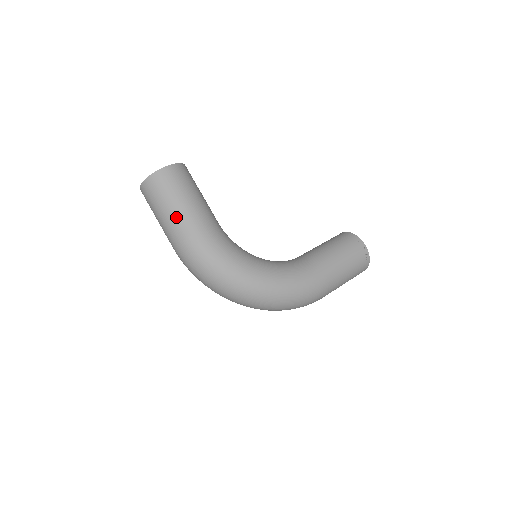
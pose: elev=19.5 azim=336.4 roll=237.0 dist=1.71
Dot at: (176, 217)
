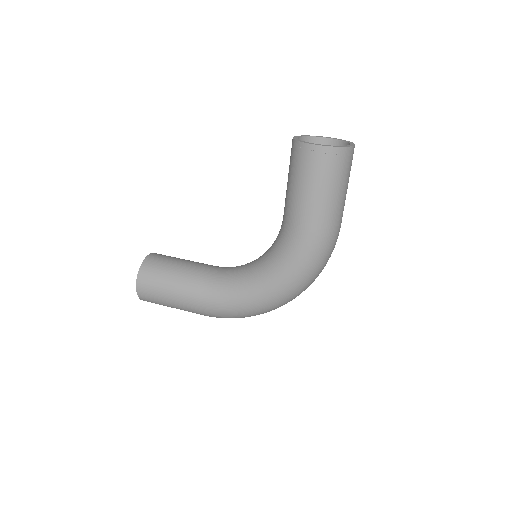
Dot at: (182, 309)
